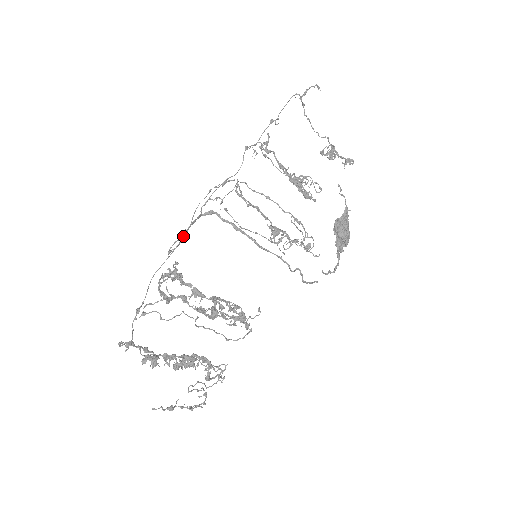
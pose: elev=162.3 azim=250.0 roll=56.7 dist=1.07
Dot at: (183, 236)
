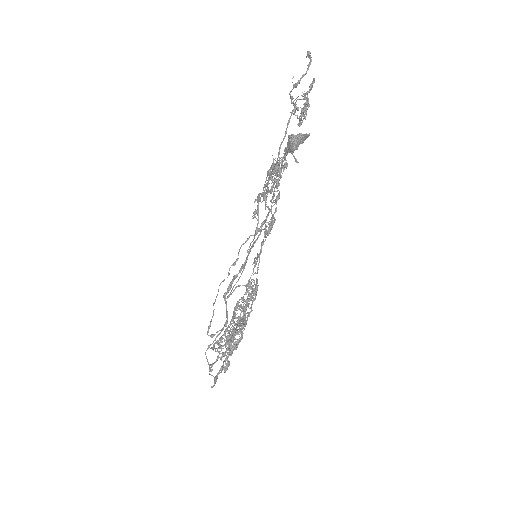
Dot at: occluded
